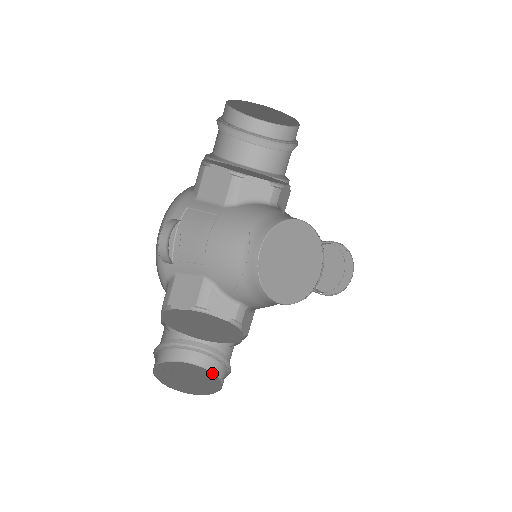
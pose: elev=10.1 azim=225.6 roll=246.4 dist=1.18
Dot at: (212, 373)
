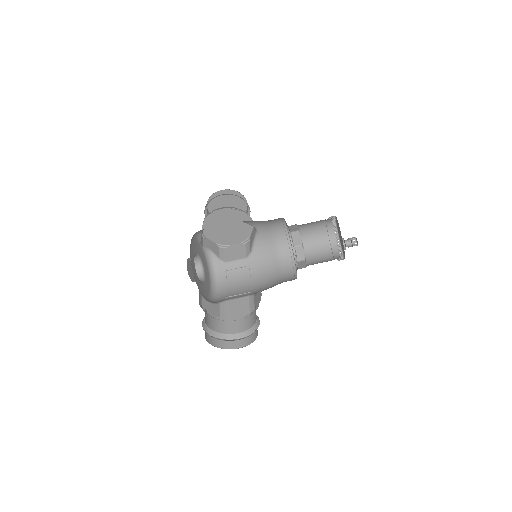
Dot at: occluded
